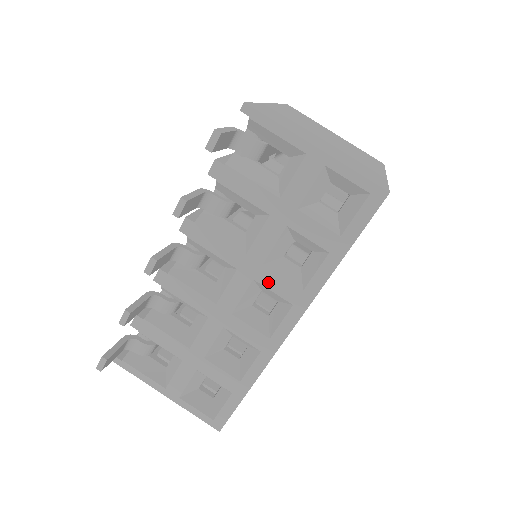
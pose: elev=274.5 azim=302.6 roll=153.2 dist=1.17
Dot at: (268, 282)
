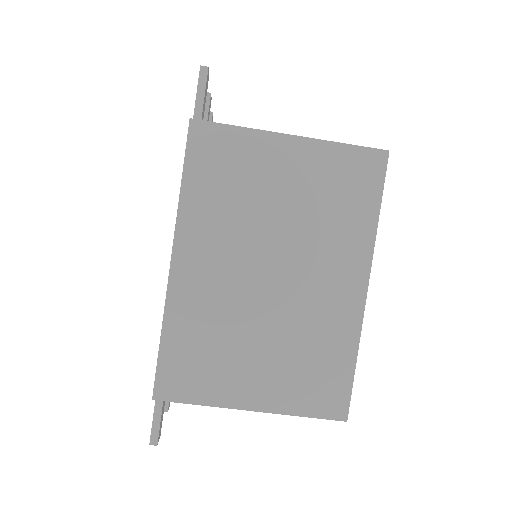
Dot at: occluded
